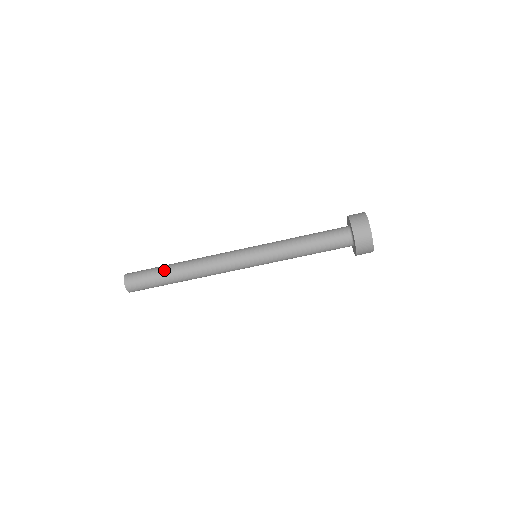
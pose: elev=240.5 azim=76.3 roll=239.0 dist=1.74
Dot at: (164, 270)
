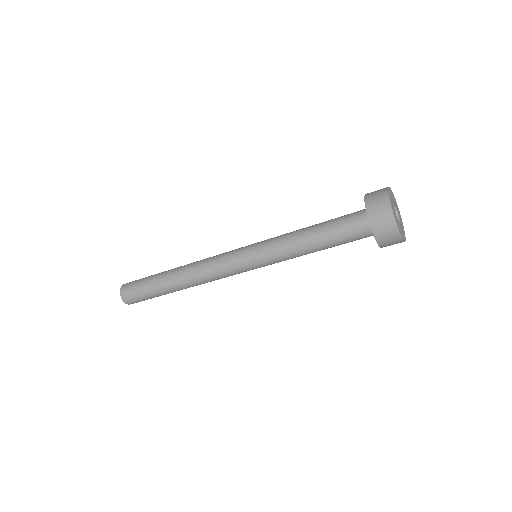
Dot at: (158, 287)
